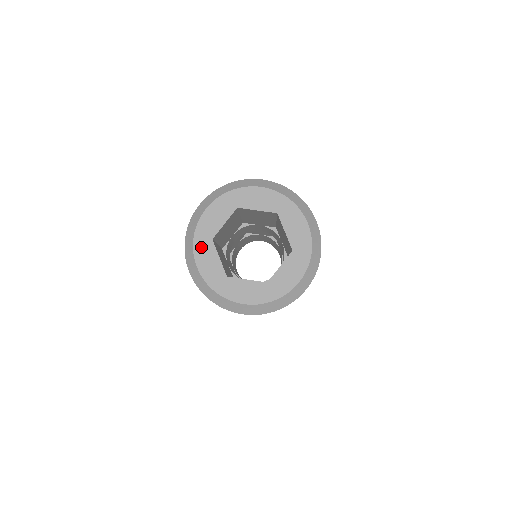
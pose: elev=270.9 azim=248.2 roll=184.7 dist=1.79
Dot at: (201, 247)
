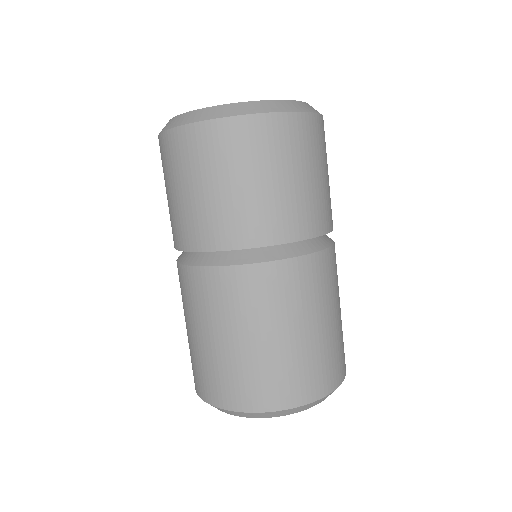
Dot at: occluded
